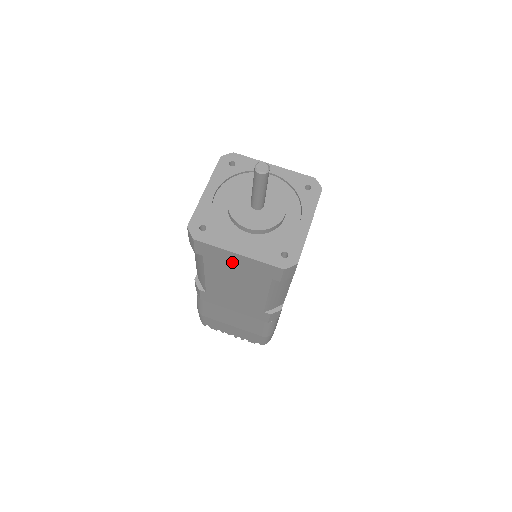
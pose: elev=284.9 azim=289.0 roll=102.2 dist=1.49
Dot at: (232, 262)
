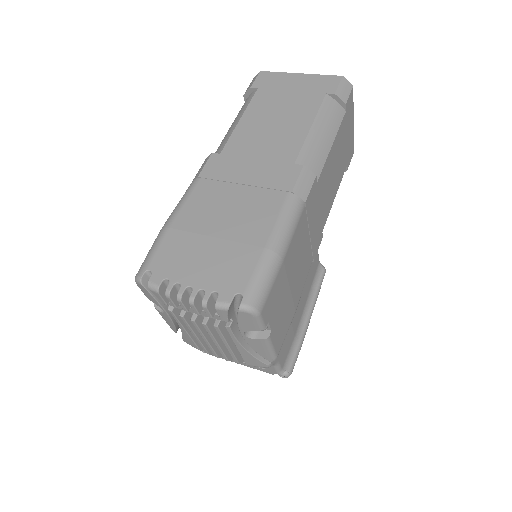
Dot at: (288, 86)
